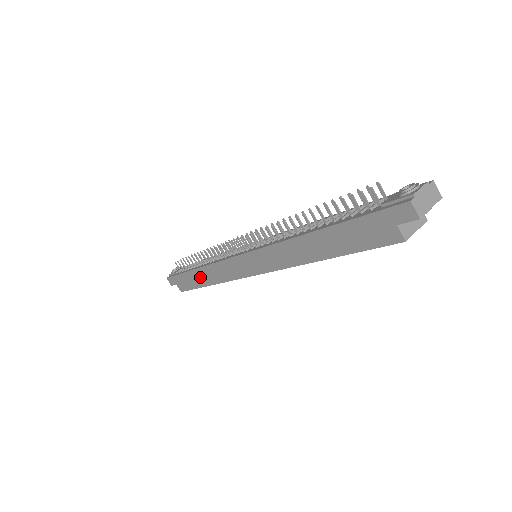
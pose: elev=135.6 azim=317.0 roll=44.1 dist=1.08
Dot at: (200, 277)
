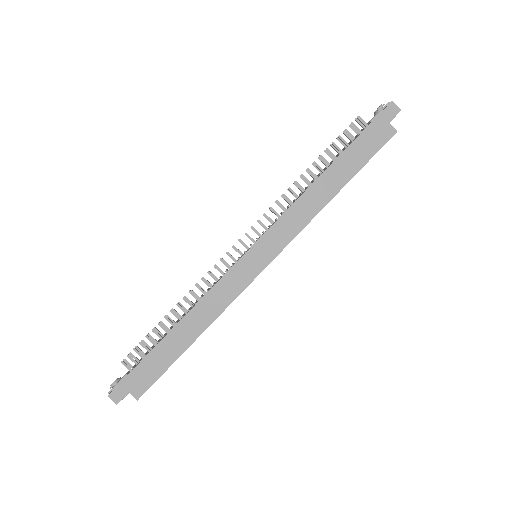
Dot at: (182, 335)
